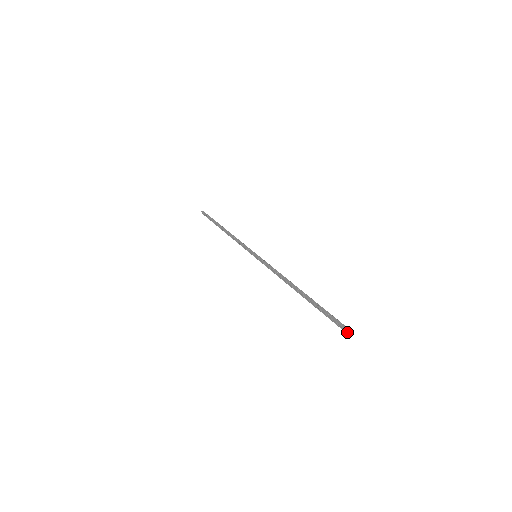
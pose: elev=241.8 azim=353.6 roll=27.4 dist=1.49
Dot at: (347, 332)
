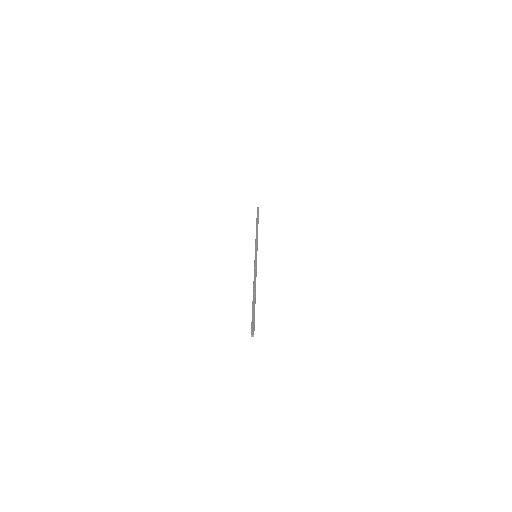
Dot at: (251, 335)
